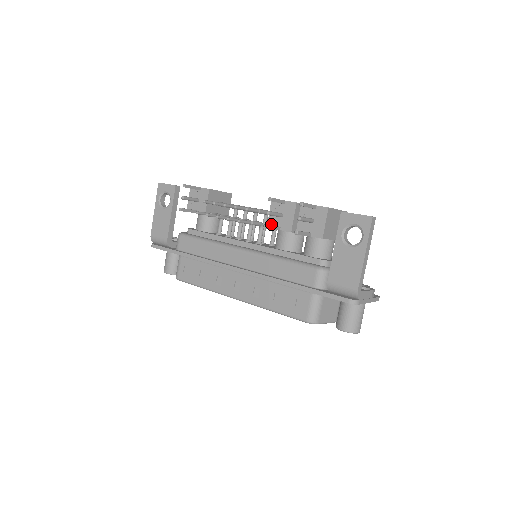
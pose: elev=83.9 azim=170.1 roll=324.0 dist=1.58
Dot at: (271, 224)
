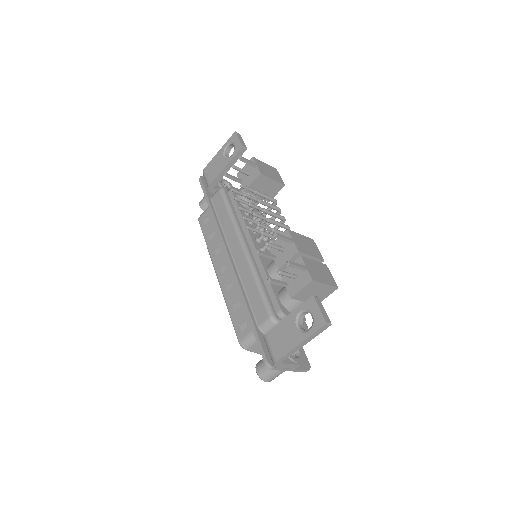
Dot at: (273, 248)
